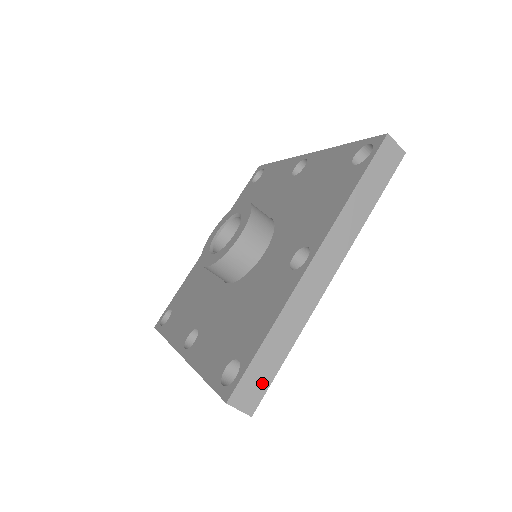
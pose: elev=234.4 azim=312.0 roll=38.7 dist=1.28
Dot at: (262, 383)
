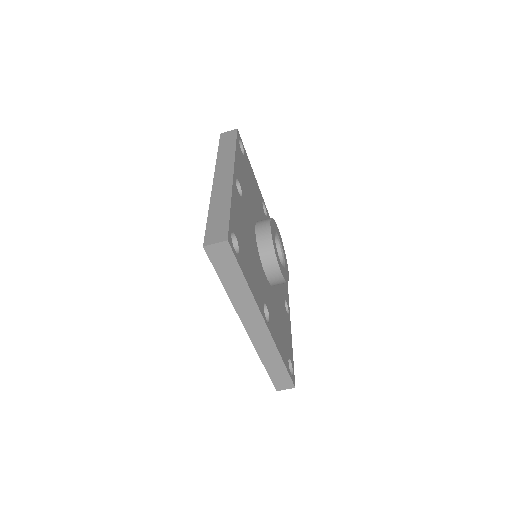
Dot at: (222, 226)
